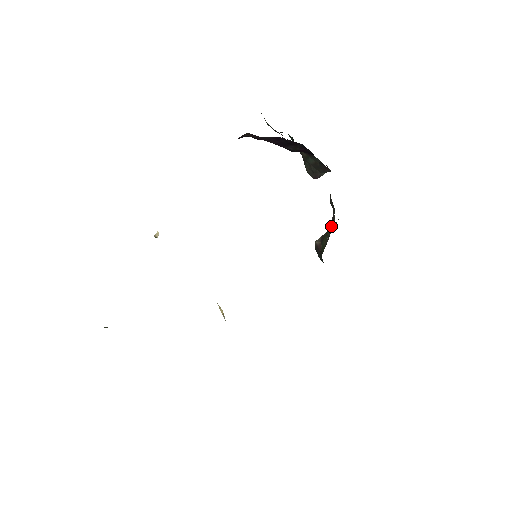
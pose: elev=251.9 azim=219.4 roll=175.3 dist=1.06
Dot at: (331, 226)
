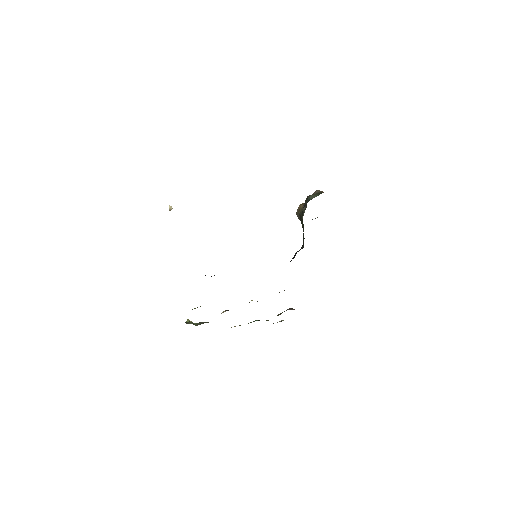
Dot at: occluded
